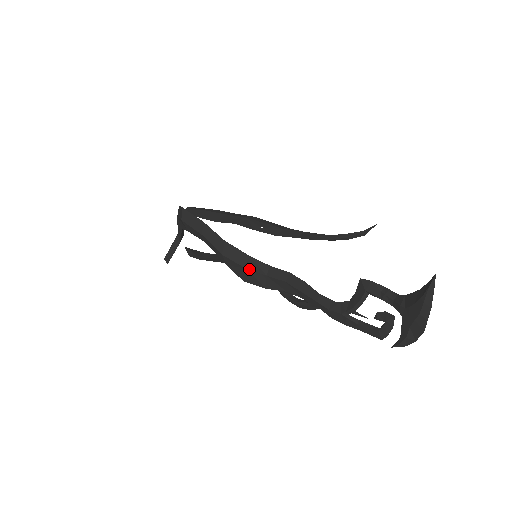
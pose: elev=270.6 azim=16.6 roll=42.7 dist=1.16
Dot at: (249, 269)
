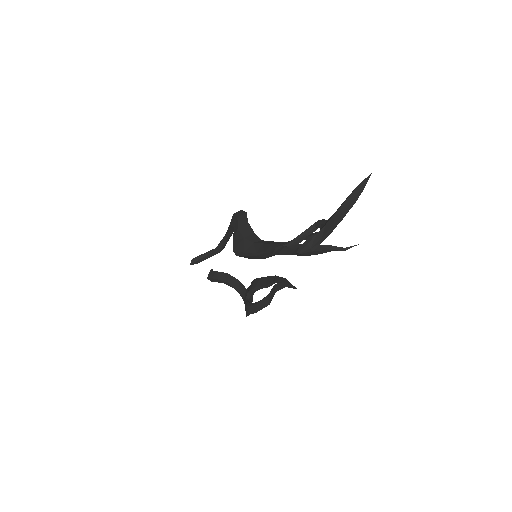
Dot at: (246, 238)
